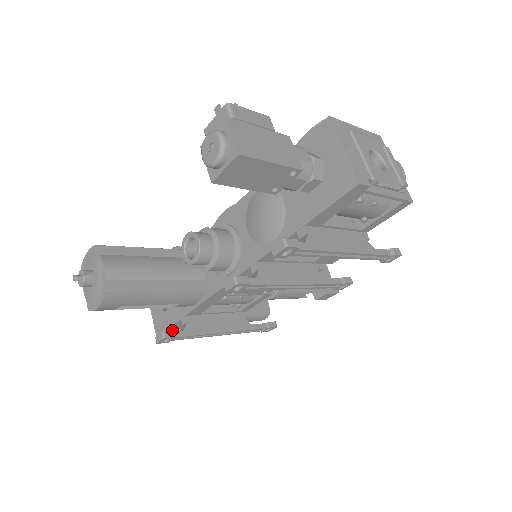
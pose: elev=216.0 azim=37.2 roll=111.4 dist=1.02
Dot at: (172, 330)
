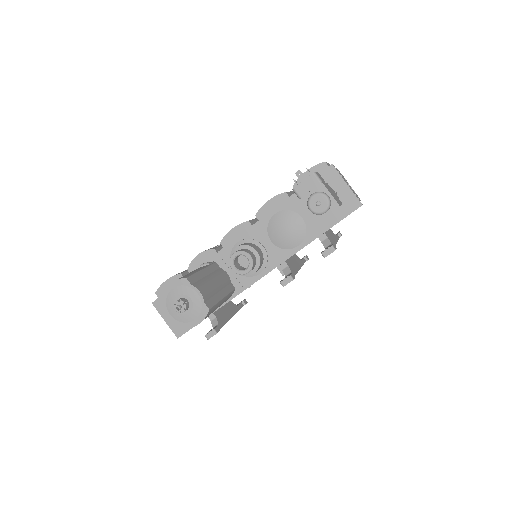
Dot at: occluded
